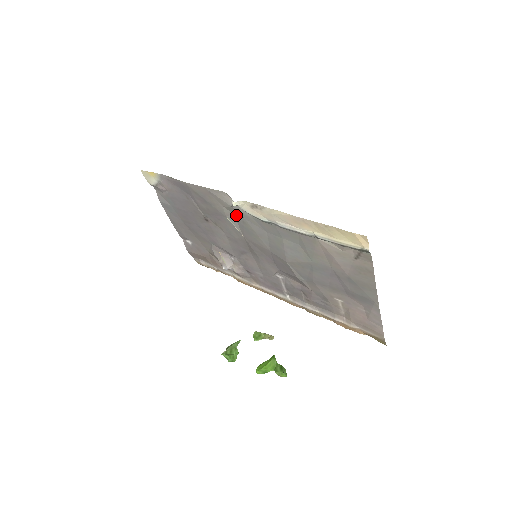
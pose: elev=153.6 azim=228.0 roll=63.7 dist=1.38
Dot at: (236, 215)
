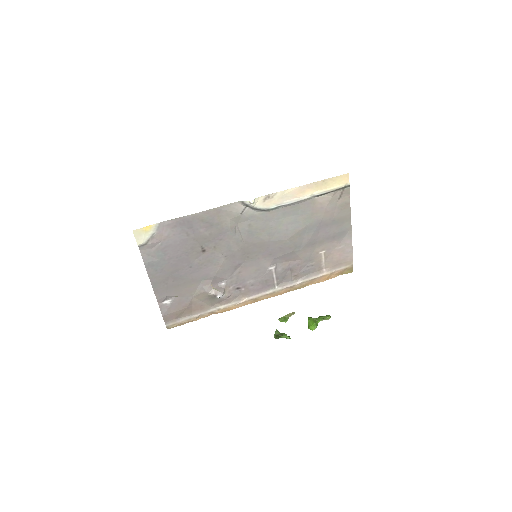
Dot at: (241, 223)
